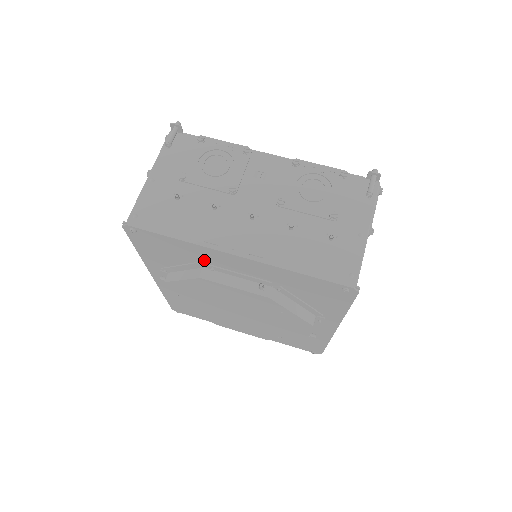
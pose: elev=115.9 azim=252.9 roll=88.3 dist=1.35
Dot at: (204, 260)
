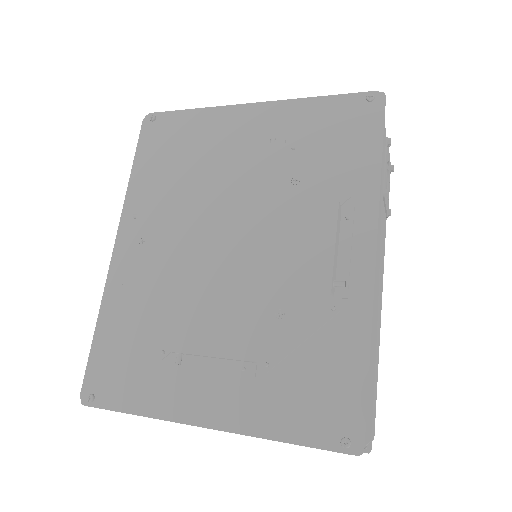
Dot at: (212, 139)
